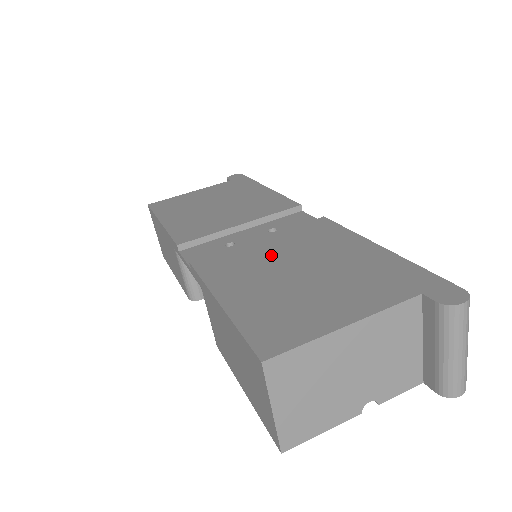
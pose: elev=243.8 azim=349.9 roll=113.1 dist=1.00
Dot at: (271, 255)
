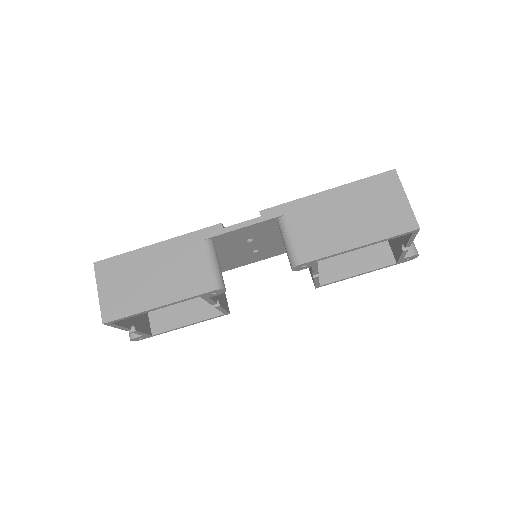
Dot at: occluded
